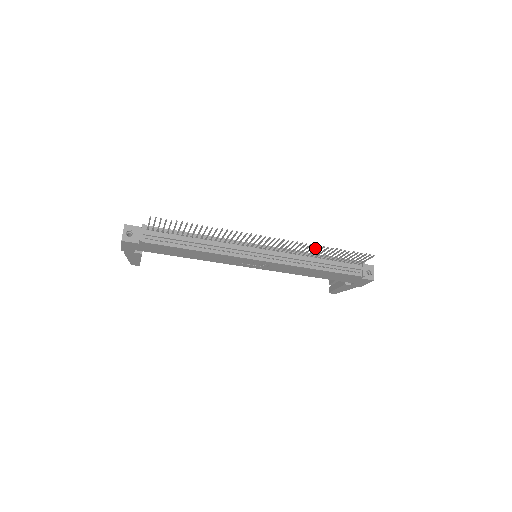
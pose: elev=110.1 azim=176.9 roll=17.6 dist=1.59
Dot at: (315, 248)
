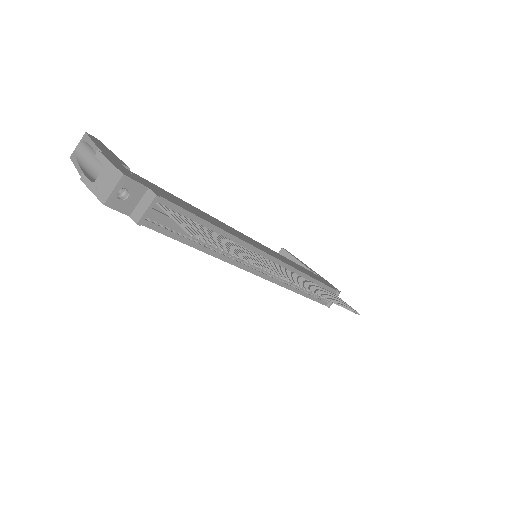
Dot at: occluded
